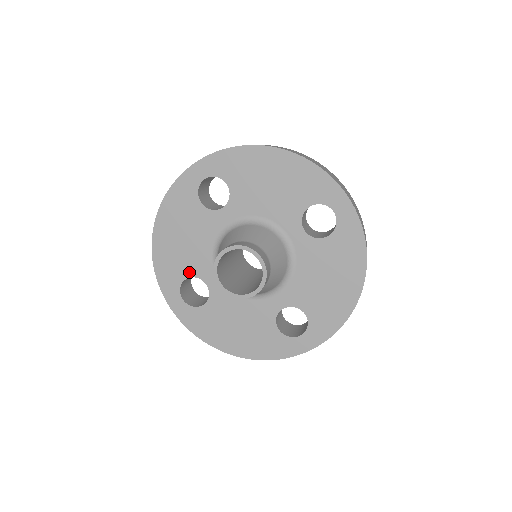
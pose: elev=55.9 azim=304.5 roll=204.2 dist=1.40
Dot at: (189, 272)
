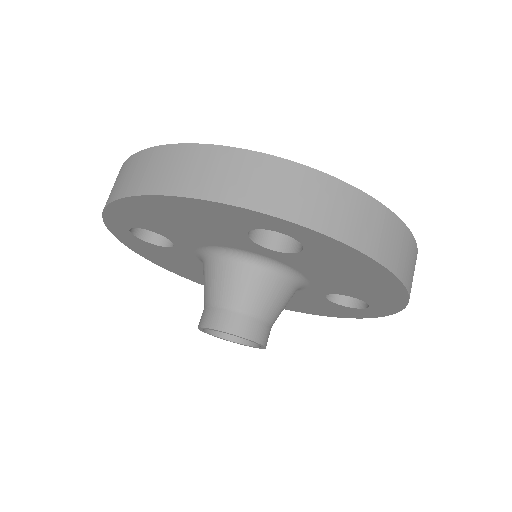
Dot at: occluded
